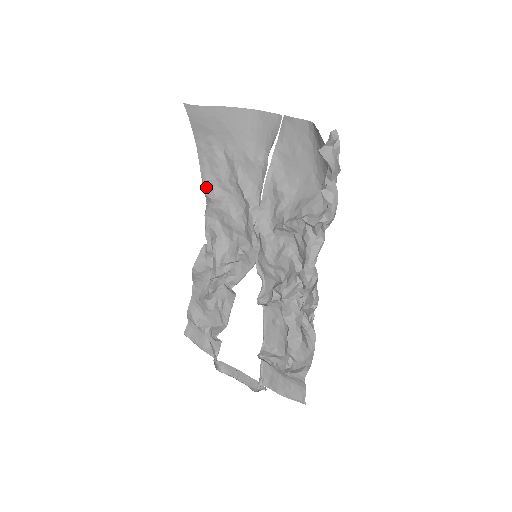
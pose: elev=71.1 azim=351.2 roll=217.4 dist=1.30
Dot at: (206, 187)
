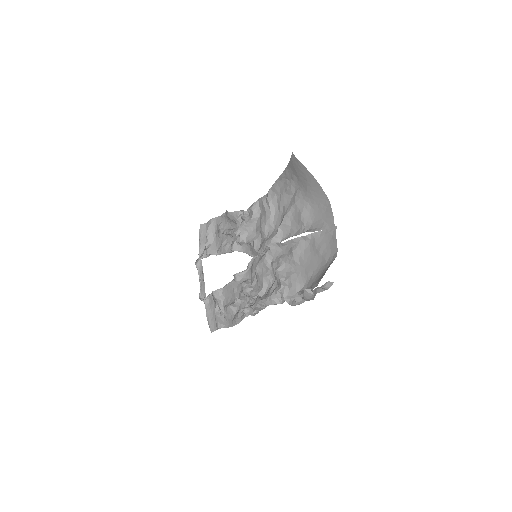
Dot at: (272, 190)
